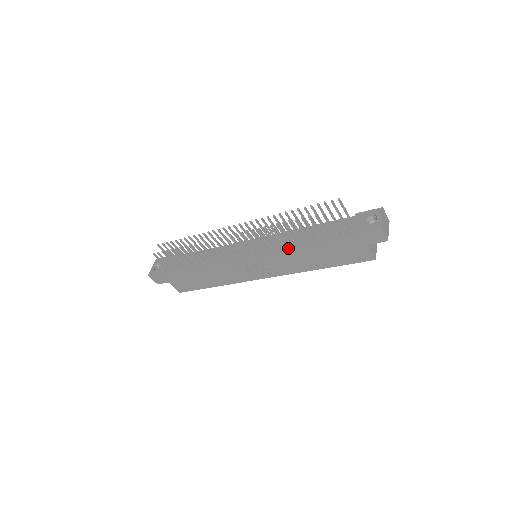
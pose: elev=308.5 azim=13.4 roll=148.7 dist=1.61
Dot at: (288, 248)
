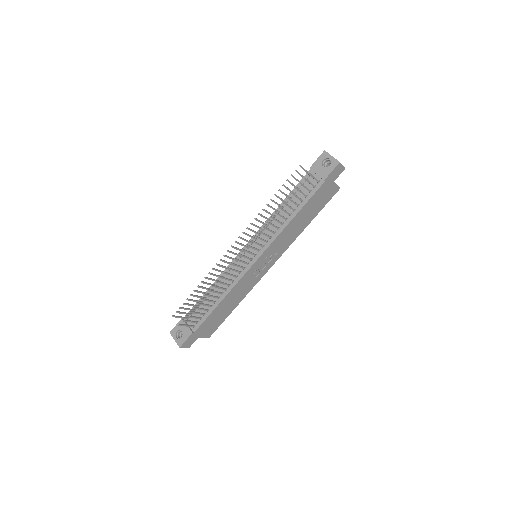
Dot at: (284, 228)
